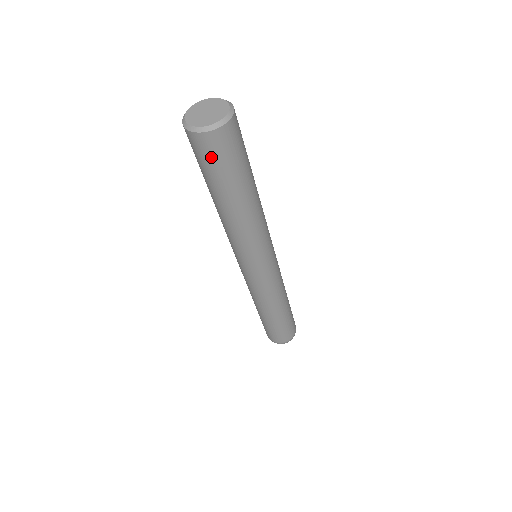
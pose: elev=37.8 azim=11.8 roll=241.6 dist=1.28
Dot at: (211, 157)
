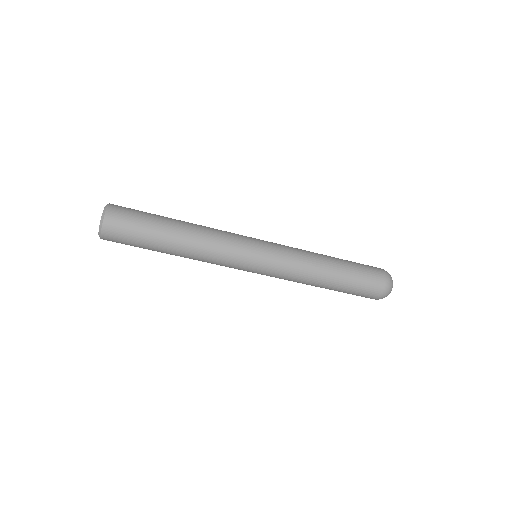
Dot at: occluded
